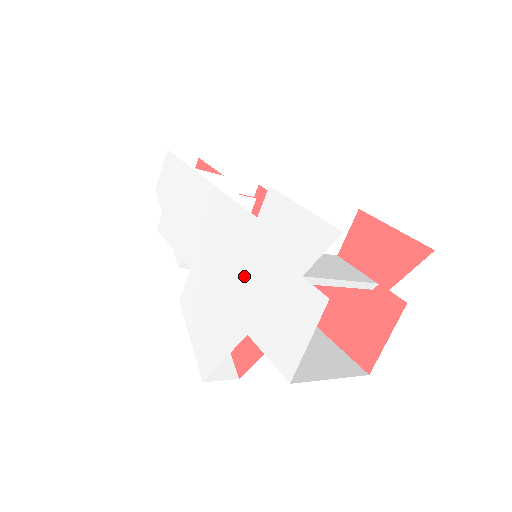
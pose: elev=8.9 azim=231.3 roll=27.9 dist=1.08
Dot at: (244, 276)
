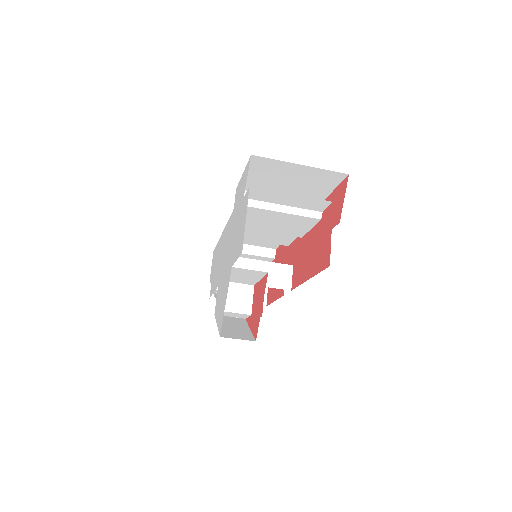
Dot at: (231, 243)
